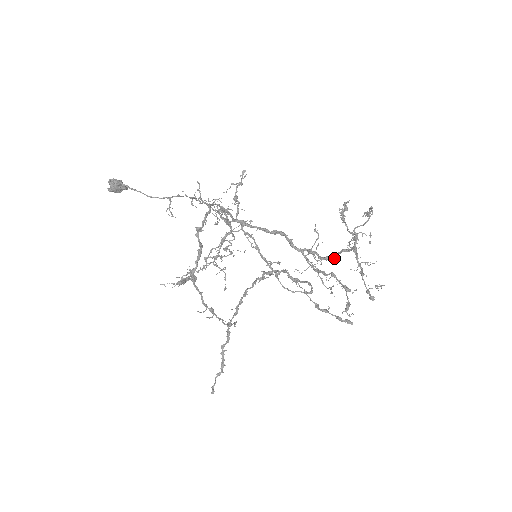
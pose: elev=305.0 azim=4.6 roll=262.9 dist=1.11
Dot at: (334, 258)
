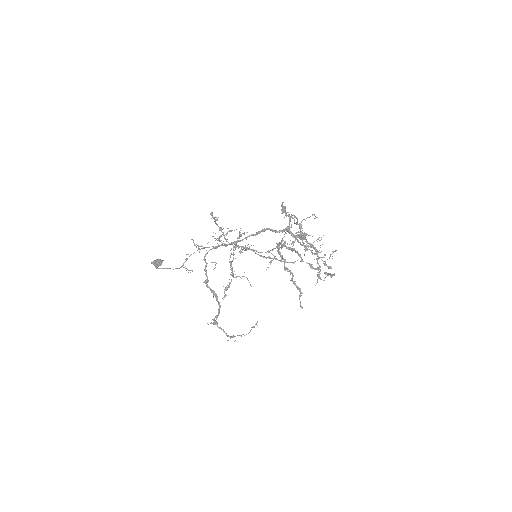
Dot at: (300, 239)
